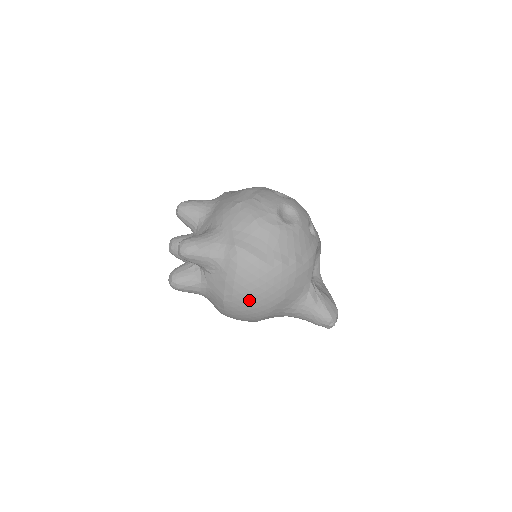
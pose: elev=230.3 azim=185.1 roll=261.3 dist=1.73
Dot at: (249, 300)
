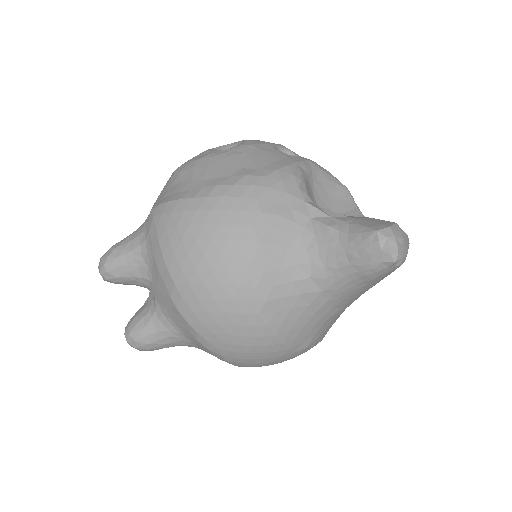
Dot at: (199, 275)
